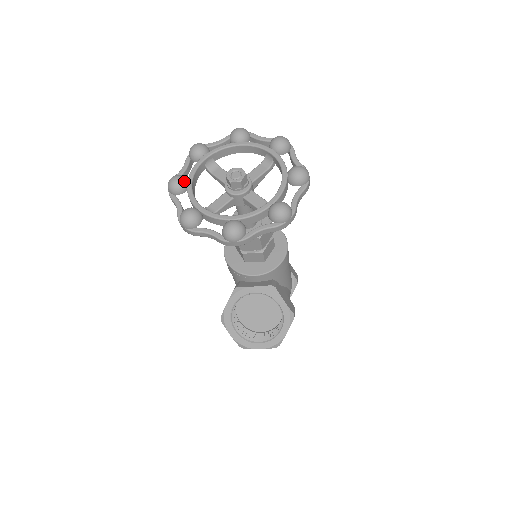
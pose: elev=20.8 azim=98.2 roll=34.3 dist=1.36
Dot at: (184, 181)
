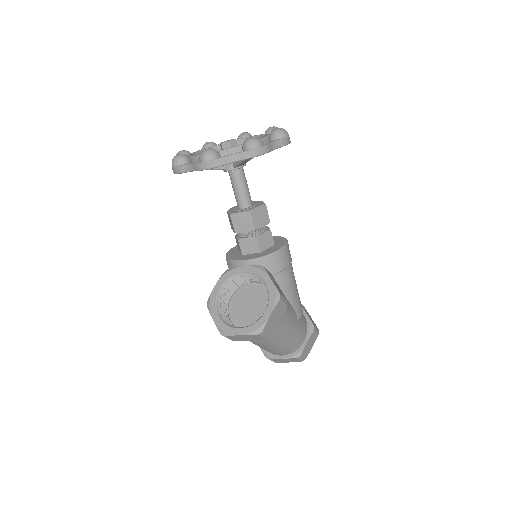
Dot at: (188, 152)
